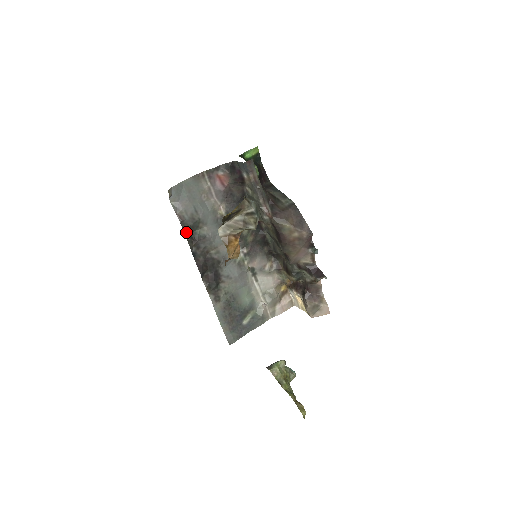
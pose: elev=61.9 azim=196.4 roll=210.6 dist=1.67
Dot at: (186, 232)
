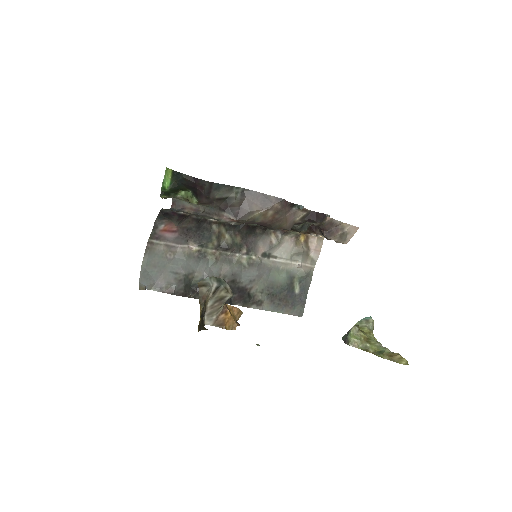
Dot at: (185, 295)
